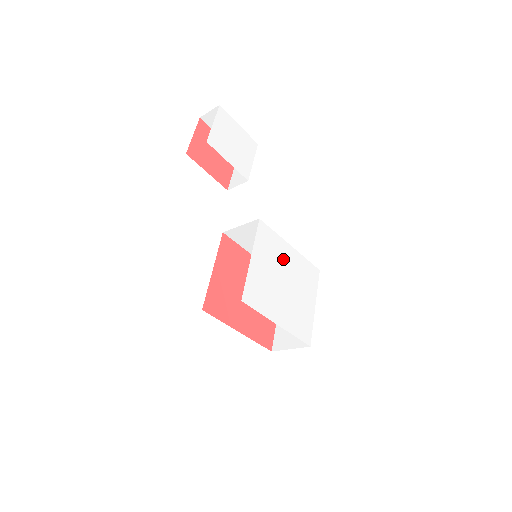
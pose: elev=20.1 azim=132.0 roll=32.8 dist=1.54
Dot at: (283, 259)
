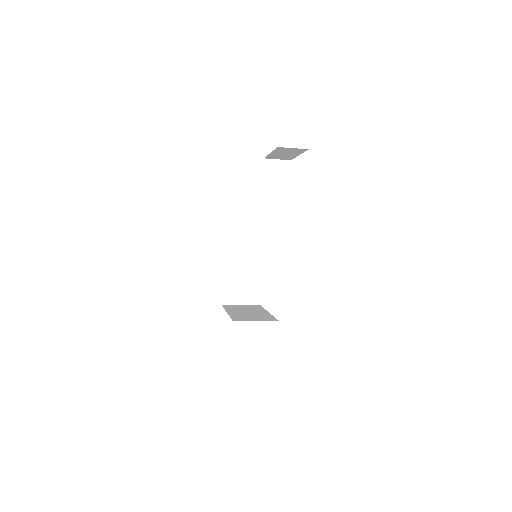
Dot at: occluded
